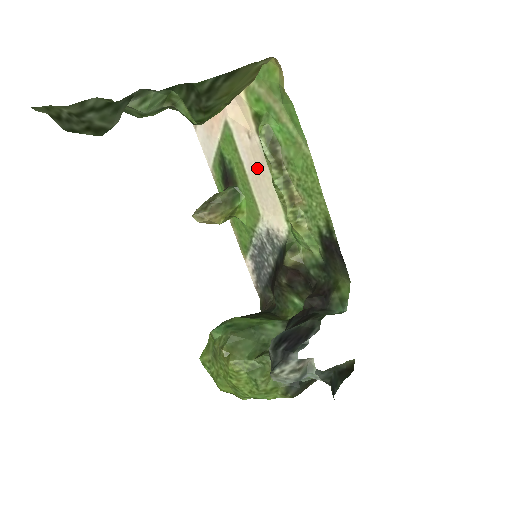
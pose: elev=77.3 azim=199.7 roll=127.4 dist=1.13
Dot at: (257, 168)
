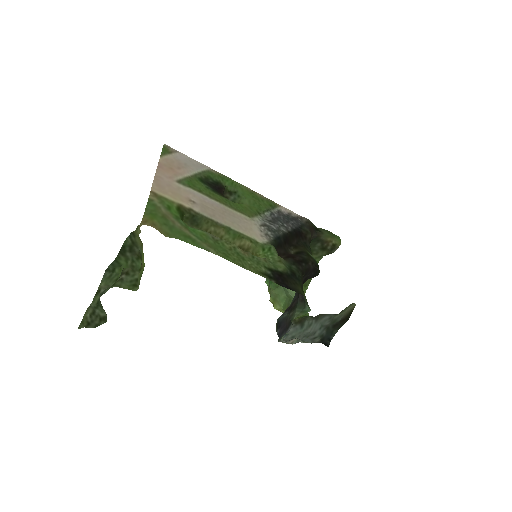
Dot at: (216, 212)
